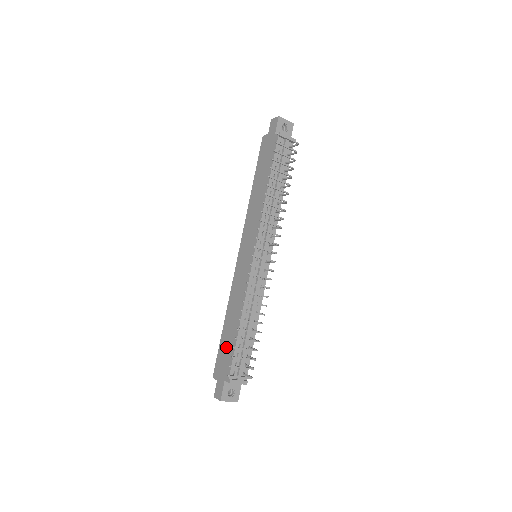
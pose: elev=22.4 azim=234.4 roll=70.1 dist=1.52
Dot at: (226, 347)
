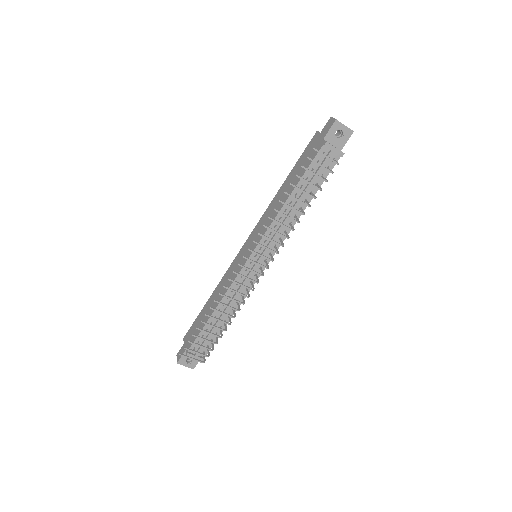
Dot at: (199, 323)
